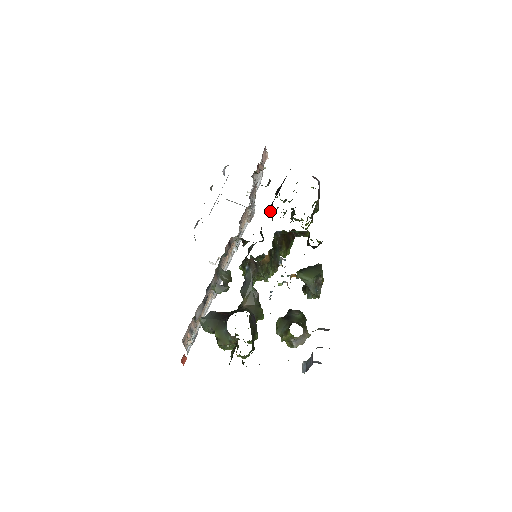
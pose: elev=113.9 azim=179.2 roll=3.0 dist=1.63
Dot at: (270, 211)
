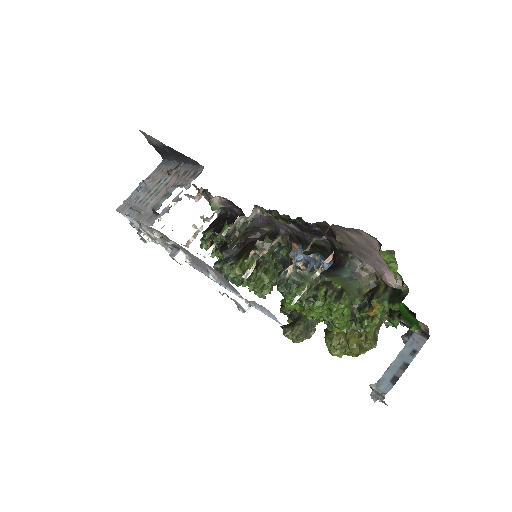
Dot at: occluded
